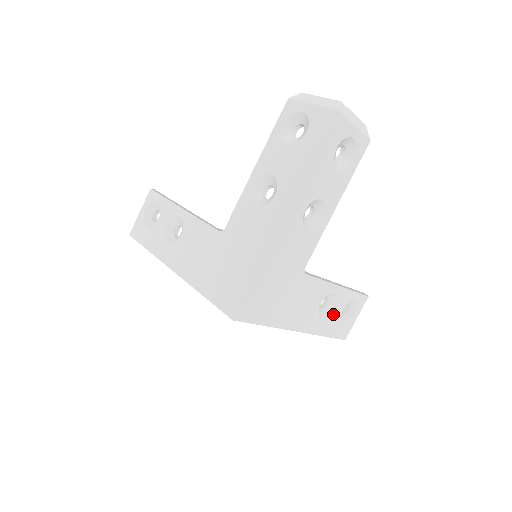
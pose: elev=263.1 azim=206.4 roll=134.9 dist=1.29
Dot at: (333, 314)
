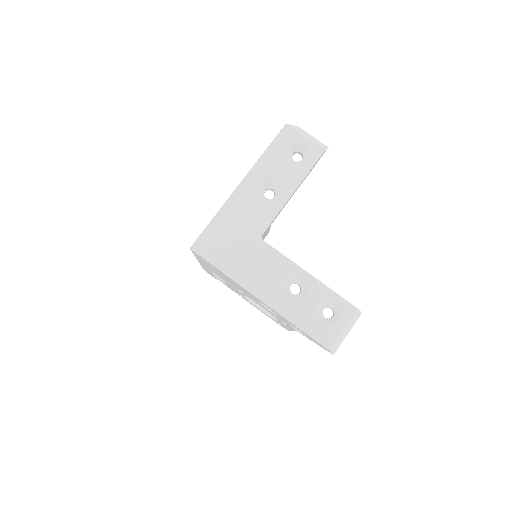
Dot at: (305, 303)
